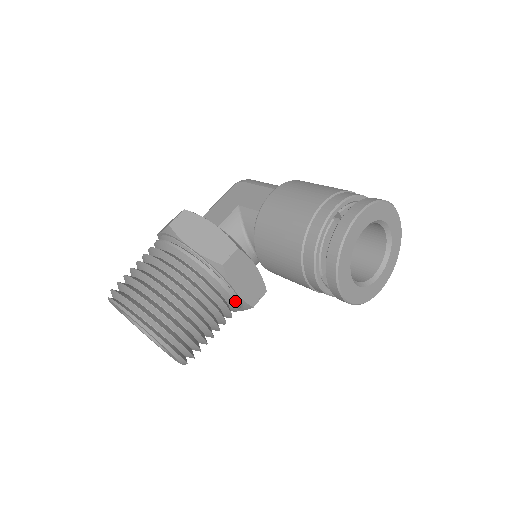
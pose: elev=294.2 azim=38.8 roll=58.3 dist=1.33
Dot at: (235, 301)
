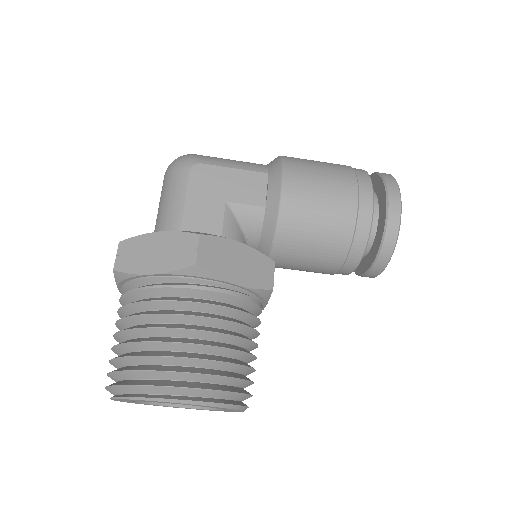
Dot at: occluded
